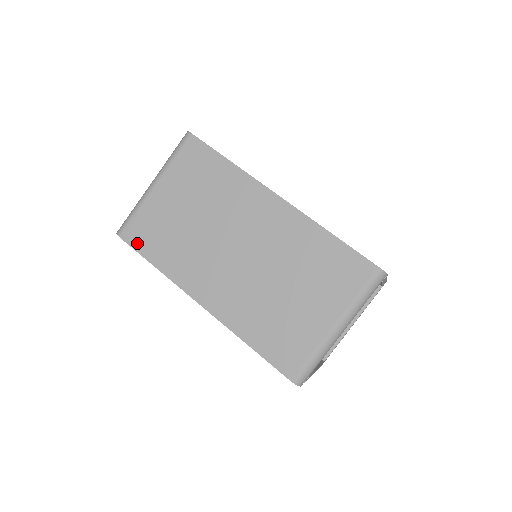
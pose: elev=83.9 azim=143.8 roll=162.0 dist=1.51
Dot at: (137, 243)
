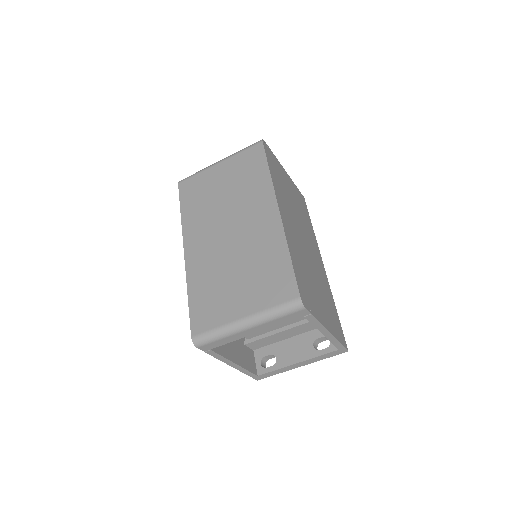
Dot at: (183, 193)
